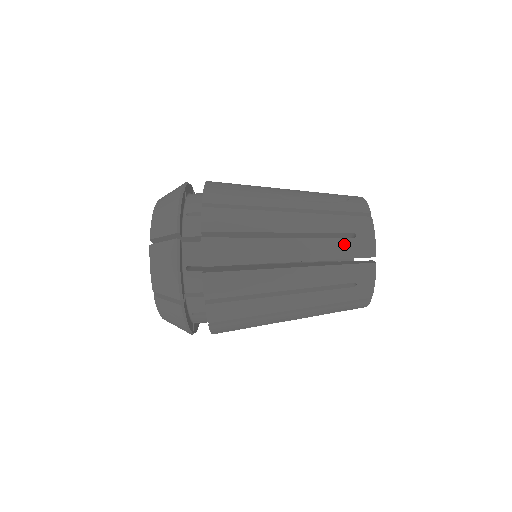
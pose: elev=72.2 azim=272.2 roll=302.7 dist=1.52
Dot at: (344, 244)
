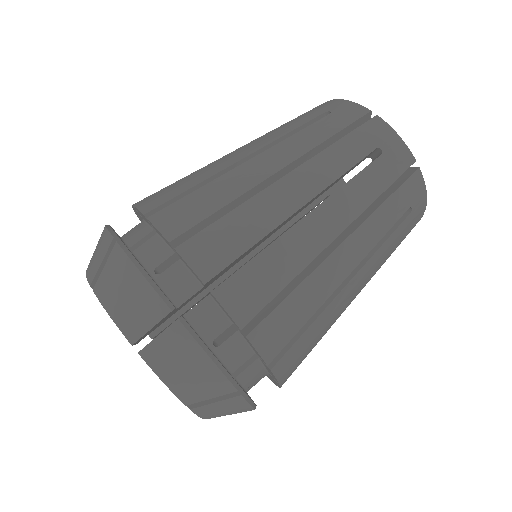
Dot at: (377, 170)
